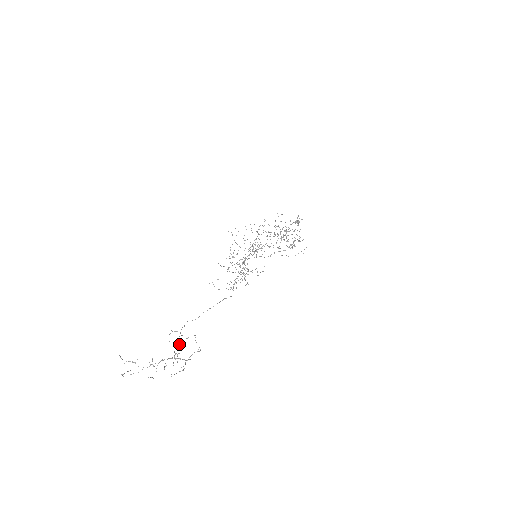
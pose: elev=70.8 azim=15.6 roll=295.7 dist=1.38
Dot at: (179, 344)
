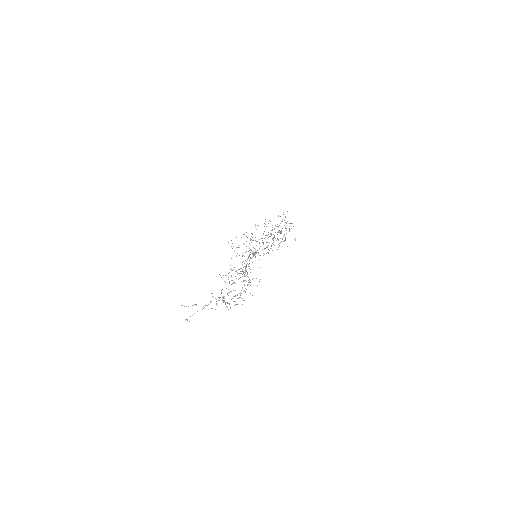
Dot at: (229, 283)
